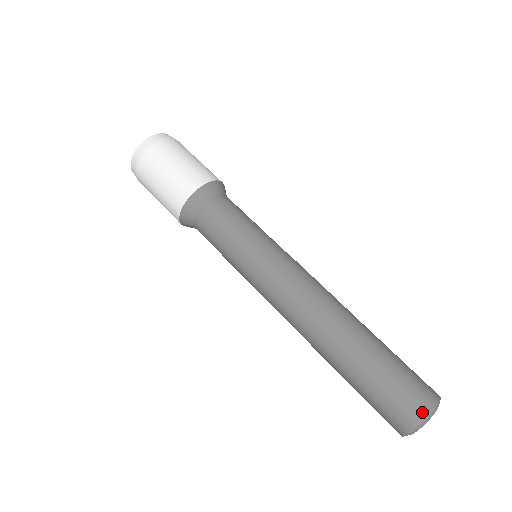
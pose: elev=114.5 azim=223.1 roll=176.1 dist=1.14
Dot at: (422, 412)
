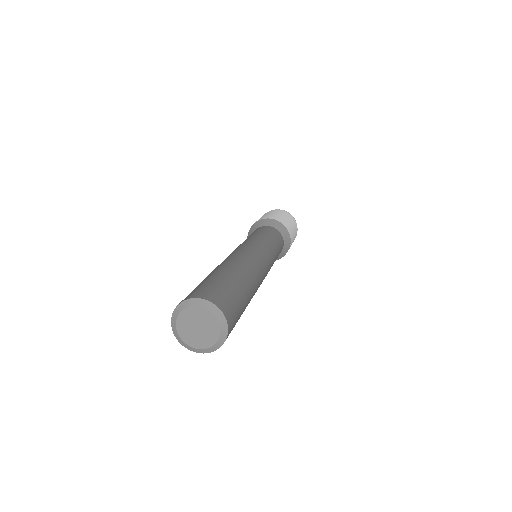
Dot at: (185, 299)
